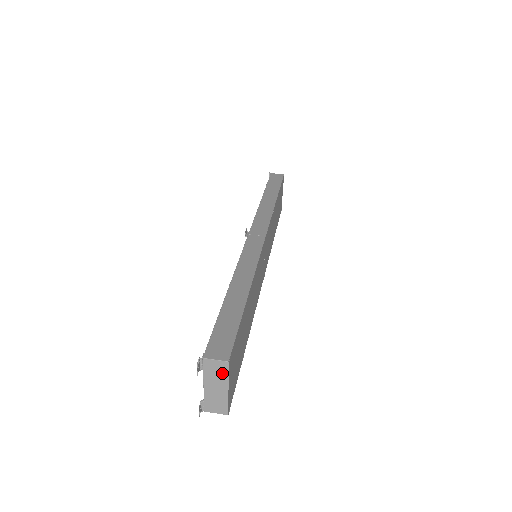
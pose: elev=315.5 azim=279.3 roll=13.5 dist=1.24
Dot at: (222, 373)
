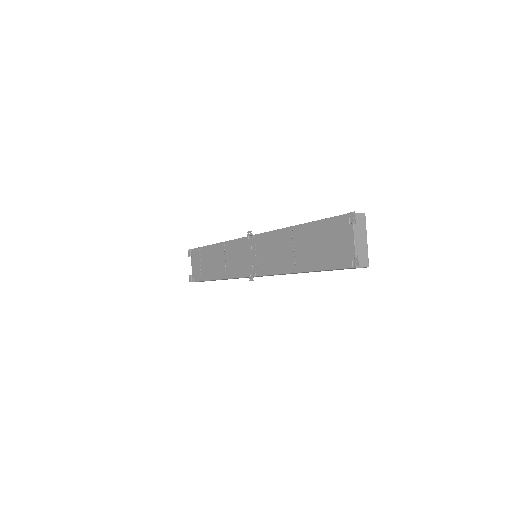
Dot at: (363, 225)
